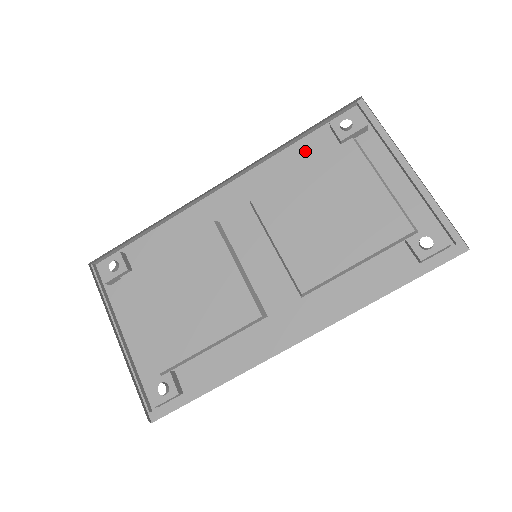
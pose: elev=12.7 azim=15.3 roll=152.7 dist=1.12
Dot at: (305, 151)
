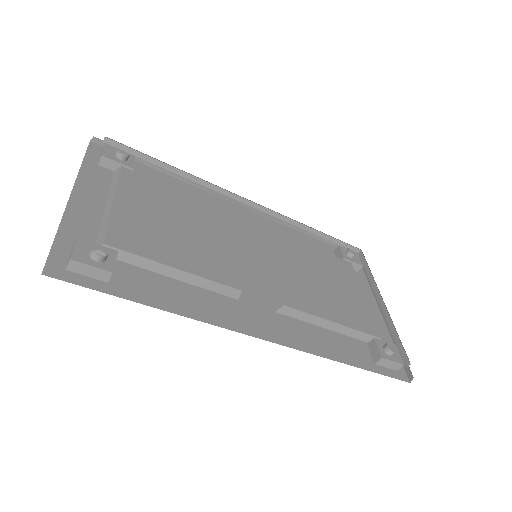
Dot at: (313, 245)
